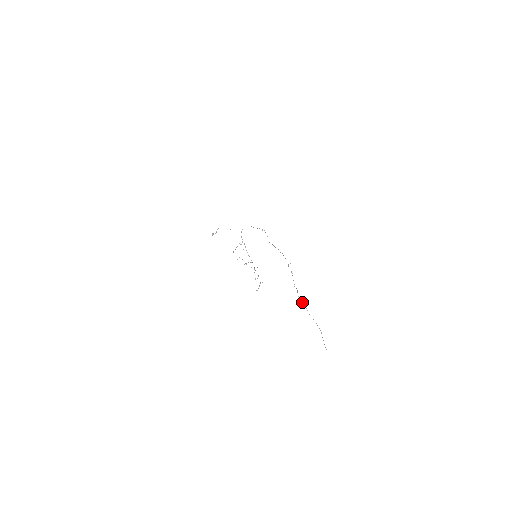
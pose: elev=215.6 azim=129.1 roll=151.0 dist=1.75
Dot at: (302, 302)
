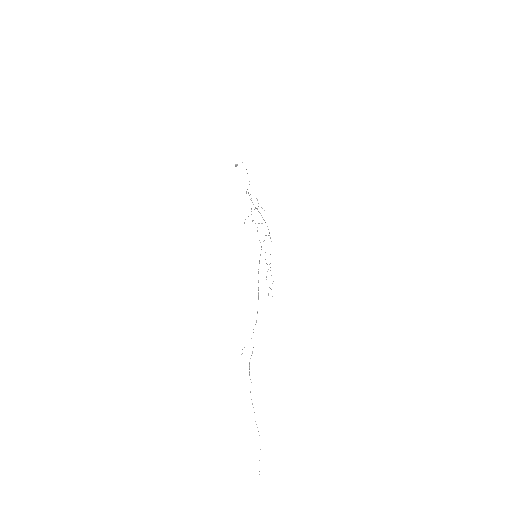
Dot at: (252, 404)
